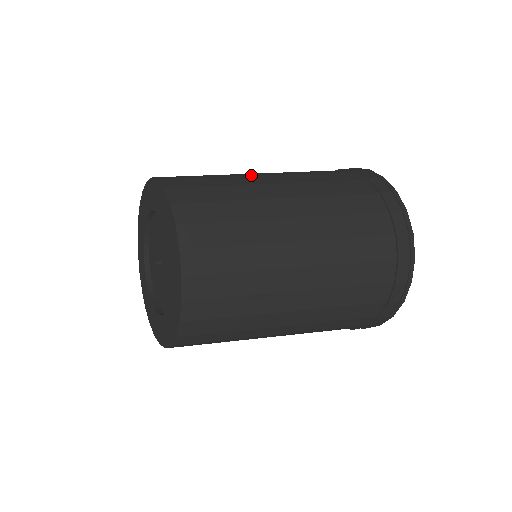
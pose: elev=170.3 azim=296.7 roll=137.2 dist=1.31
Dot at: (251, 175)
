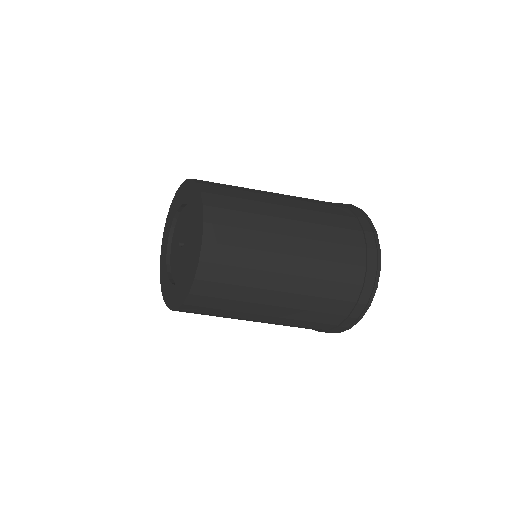
Dot at: (268, 194)
